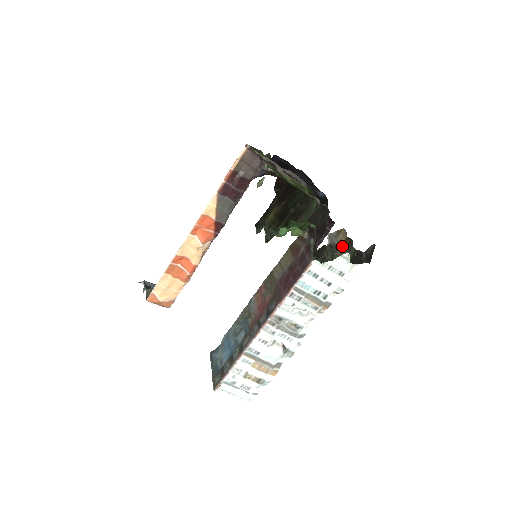
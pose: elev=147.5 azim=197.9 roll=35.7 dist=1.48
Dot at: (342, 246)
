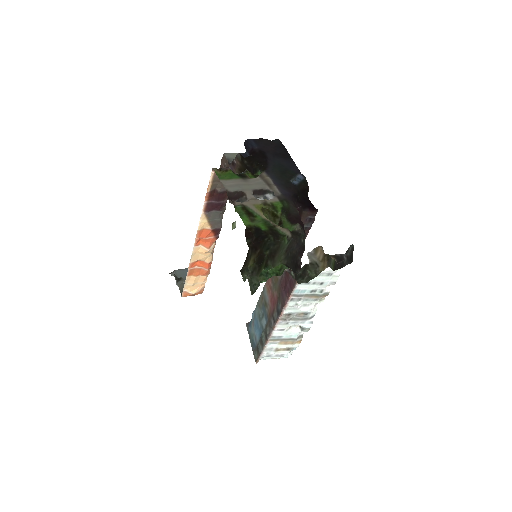
Dot at: (322, 262)
